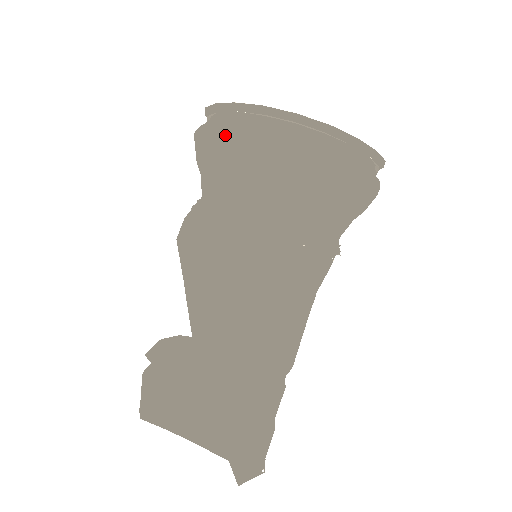
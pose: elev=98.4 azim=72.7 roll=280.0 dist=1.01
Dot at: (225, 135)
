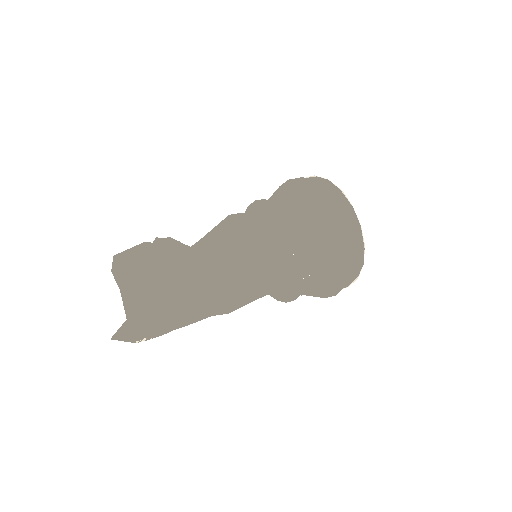
Dot at: (289, 180)
